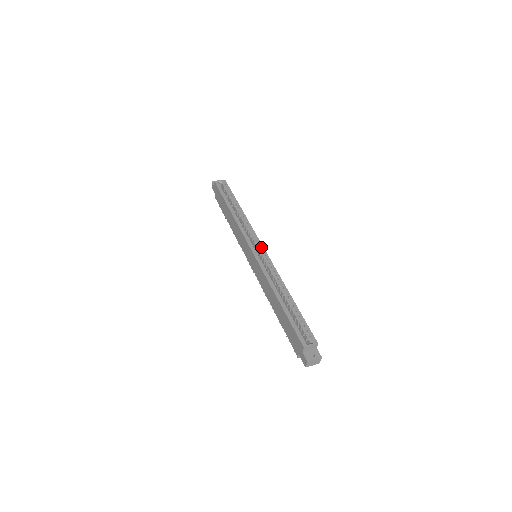
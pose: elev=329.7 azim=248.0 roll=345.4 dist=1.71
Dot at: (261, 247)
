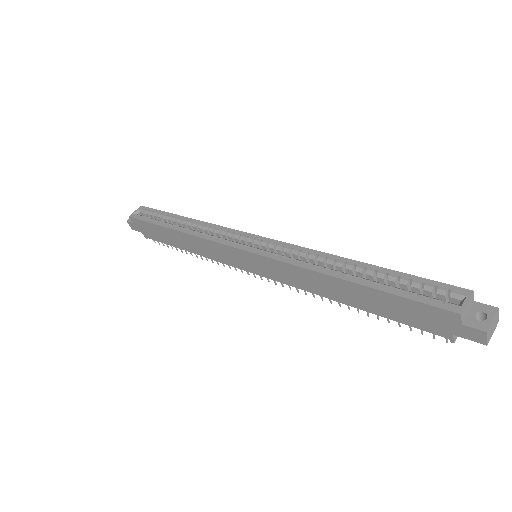
Dot at: (254, 237)
